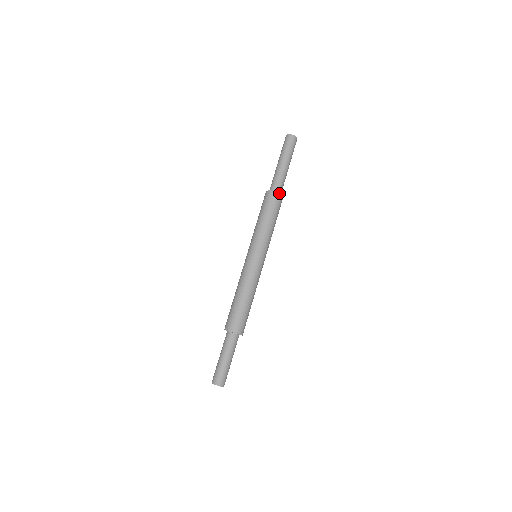
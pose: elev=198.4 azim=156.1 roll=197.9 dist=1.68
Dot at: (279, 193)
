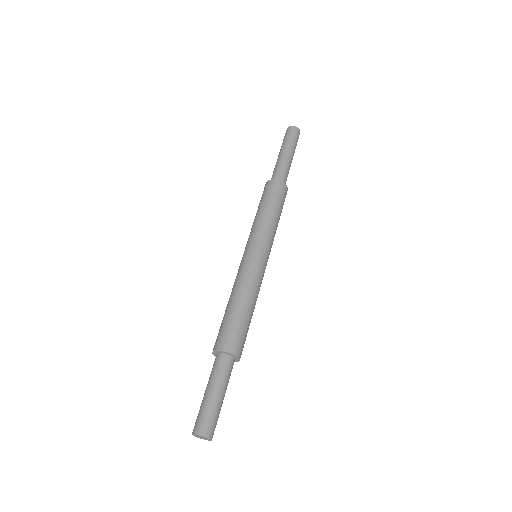
Dot at: (273, 180)
